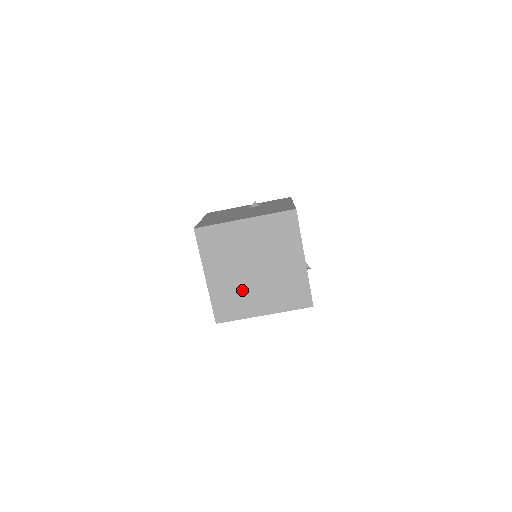
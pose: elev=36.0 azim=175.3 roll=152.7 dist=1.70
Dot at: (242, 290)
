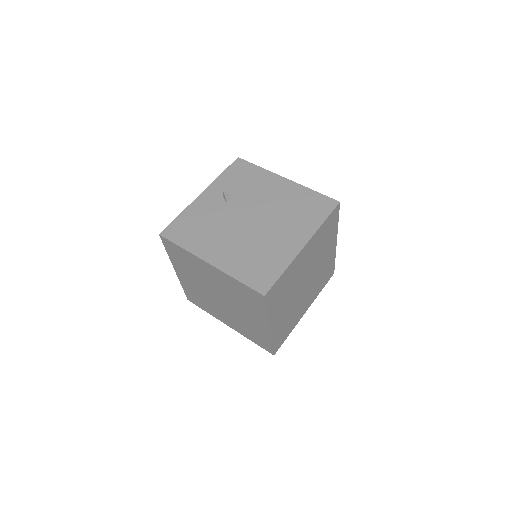
Dot at: (294, 310)
